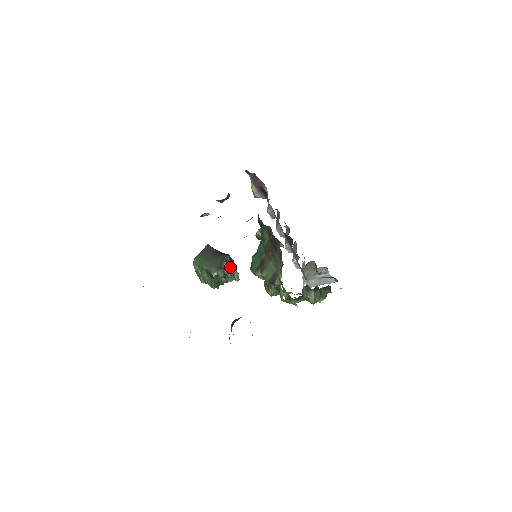
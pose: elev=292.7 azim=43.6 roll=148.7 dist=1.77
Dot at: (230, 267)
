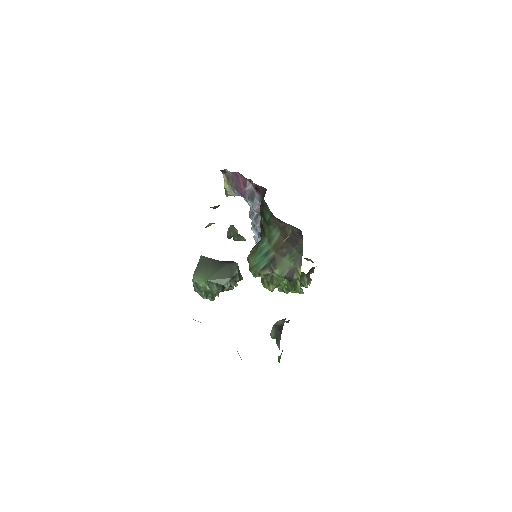
Dot at: (239, 274)
